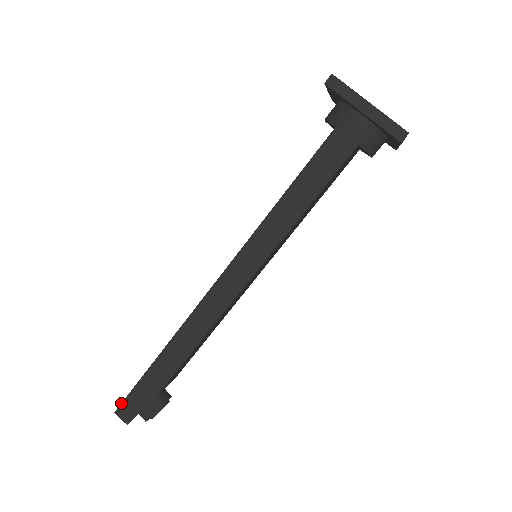
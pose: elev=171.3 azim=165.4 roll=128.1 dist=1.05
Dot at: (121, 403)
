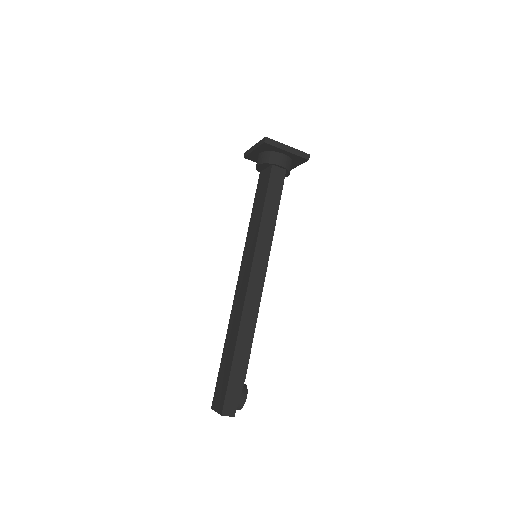
Dot at: (223, 404)
